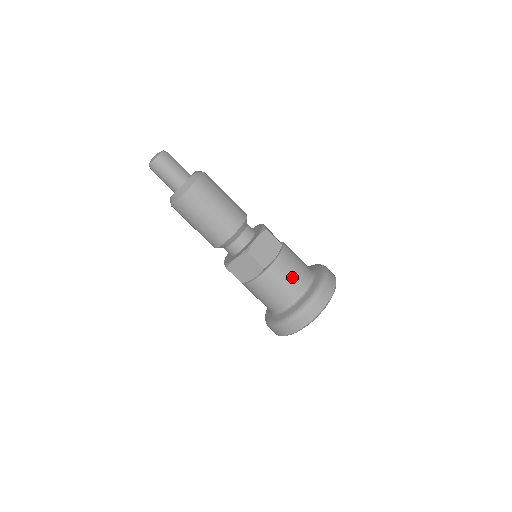
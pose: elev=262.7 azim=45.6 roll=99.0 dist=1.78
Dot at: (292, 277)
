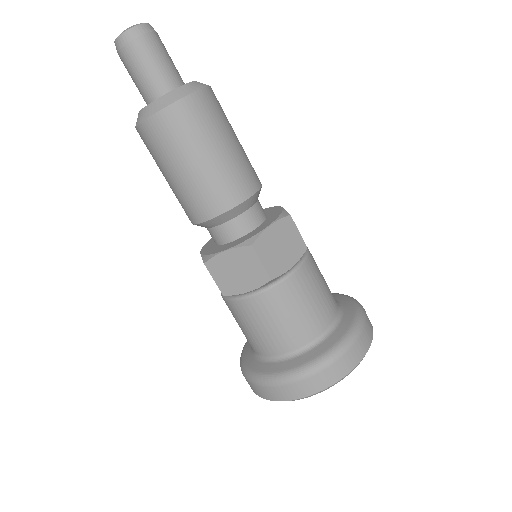
Dot at: (311, 306)
